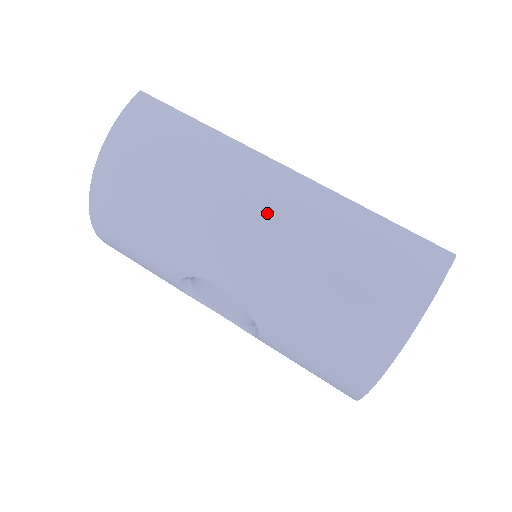
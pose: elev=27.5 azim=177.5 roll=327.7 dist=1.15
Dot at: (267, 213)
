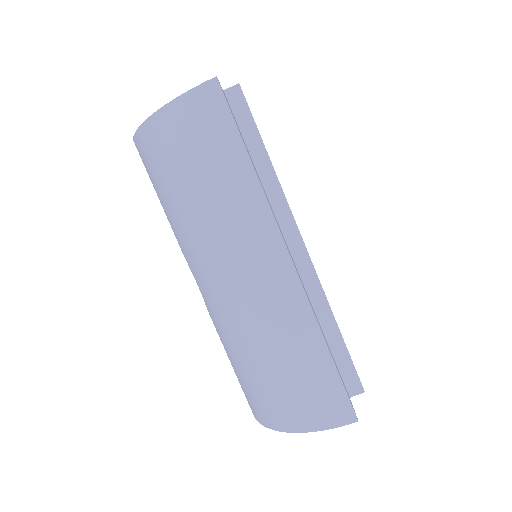
Dot at: (248, 284)
